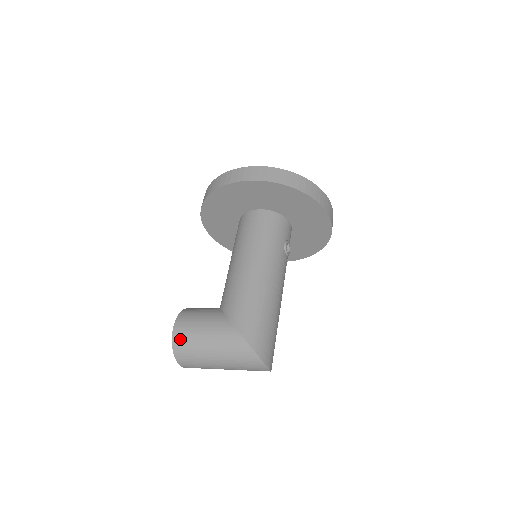
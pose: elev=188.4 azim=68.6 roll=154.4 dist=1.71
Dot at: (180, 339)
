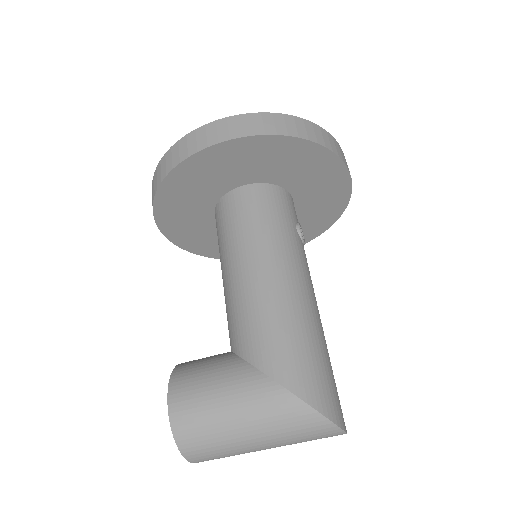
Dot at: (186, 425)
